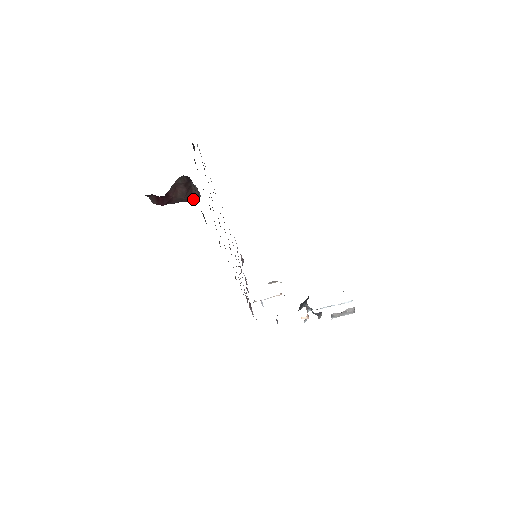
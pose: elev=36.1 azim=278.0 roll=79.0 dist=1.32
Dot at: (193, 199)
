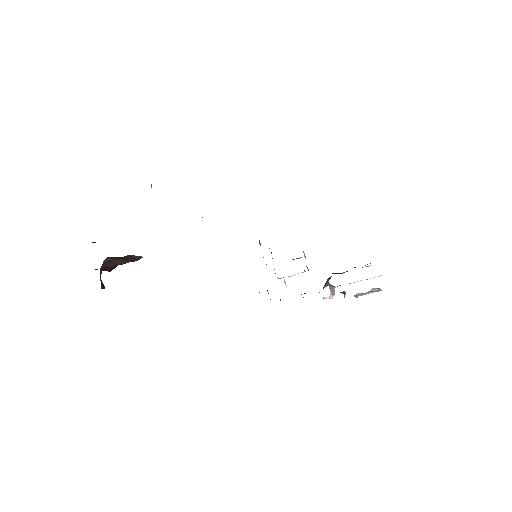
Dot at: (139, 259)
